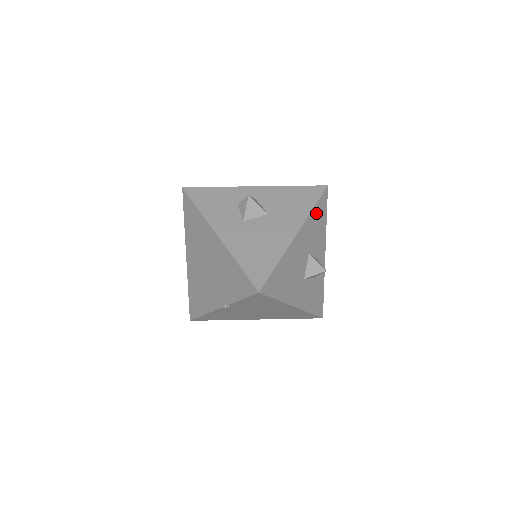
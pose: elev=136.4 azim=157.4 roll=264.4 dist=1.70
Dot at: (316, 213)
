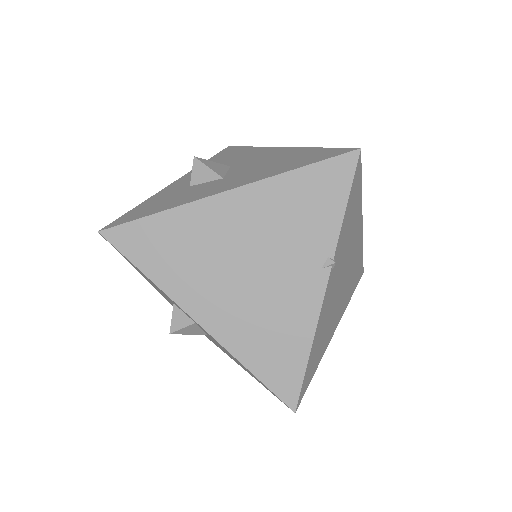
Dot at: occluded
